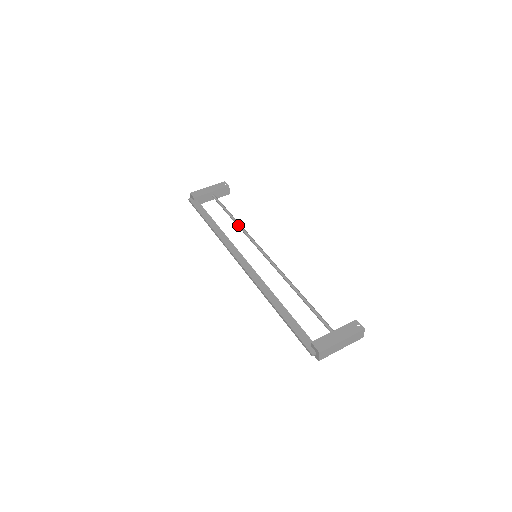
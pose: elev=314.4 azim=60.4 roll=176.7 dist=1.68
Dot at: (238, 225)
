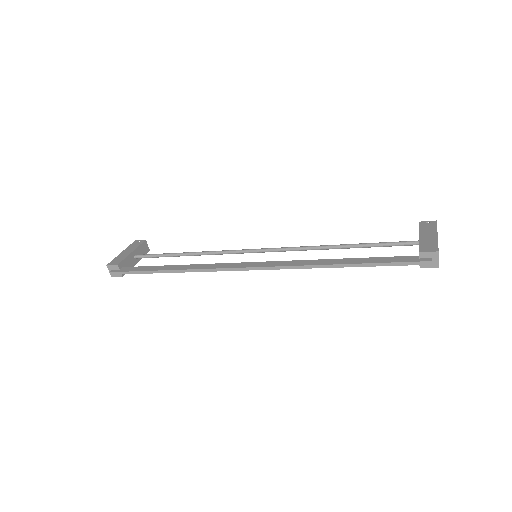
Dot at: (200, 253)
